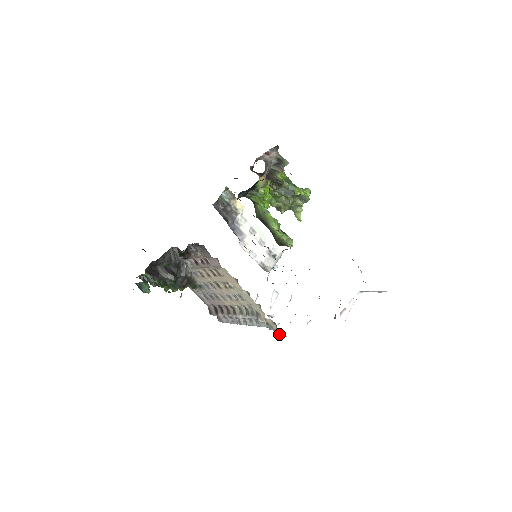
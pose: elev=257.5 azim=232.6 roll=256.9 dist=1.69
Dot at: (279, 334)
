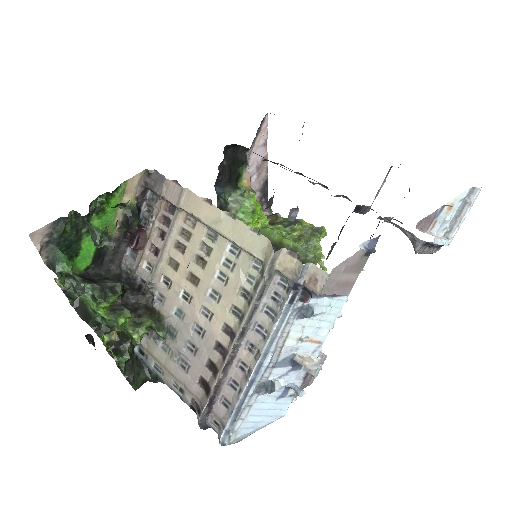
Dot at: (315, 289)
